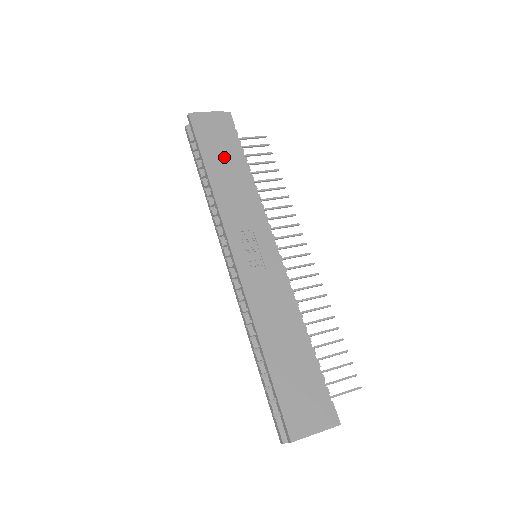
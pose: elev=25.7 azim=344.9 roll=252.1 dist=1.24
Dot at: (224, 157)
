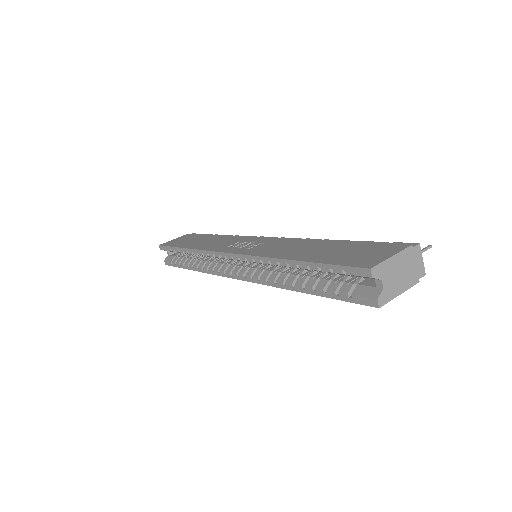
Dot at: (196, 240)
